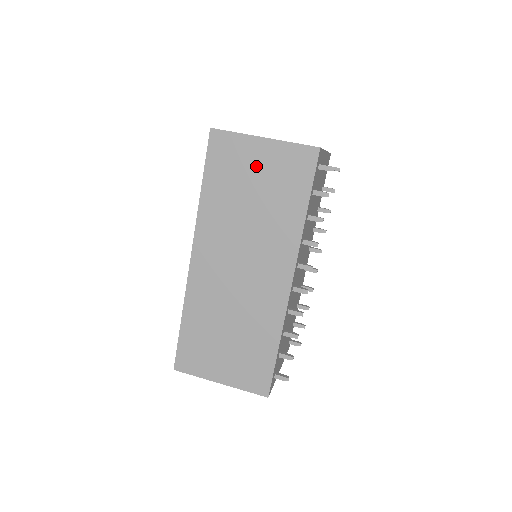
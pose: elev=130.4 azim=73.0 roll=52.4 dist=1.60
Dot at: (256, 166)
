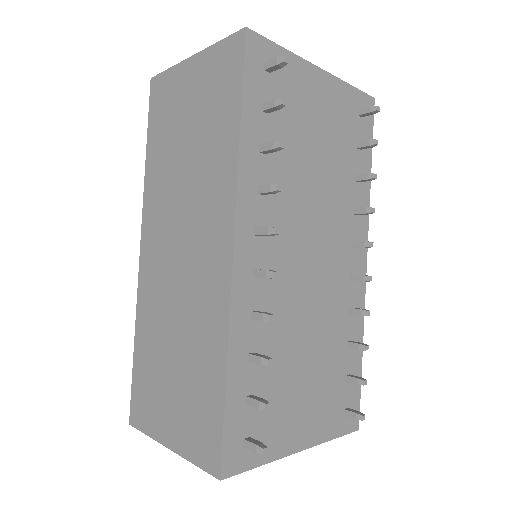
Dot at: (187, 97)
